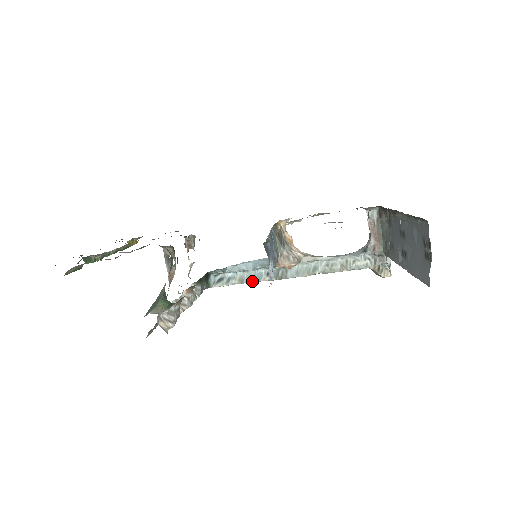
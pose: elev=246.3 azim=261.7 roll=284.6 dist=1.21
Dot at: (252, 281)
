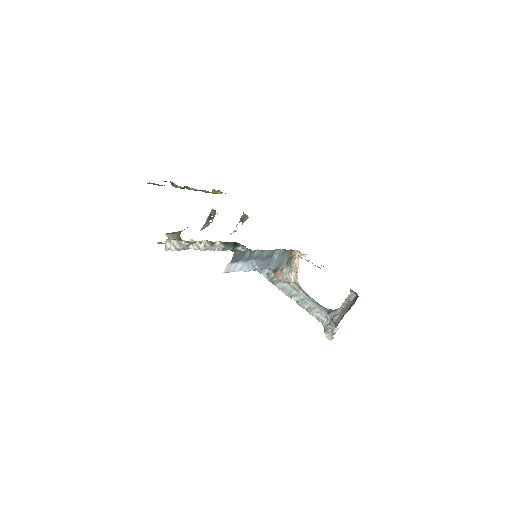
Dot at: (257, 270)
